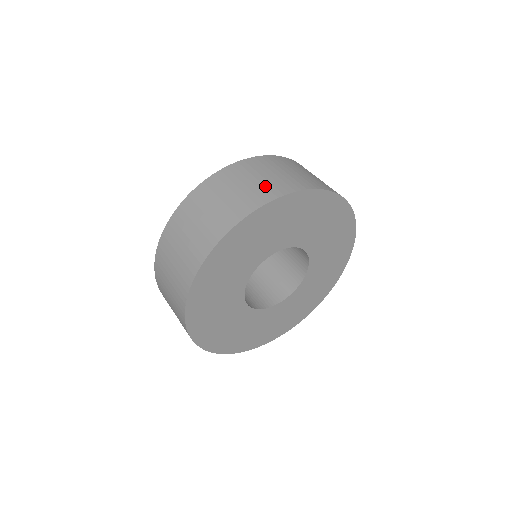
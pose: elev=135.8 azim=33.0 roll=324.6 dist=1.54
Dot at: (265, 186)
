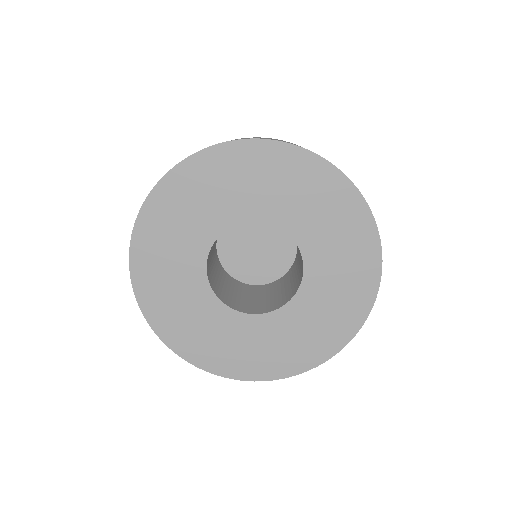
Dot at: occluded
